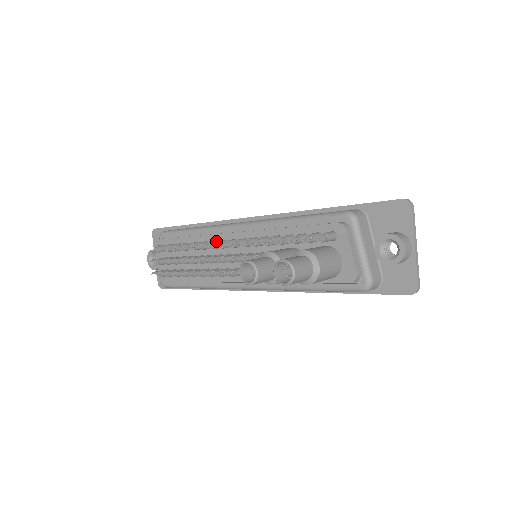
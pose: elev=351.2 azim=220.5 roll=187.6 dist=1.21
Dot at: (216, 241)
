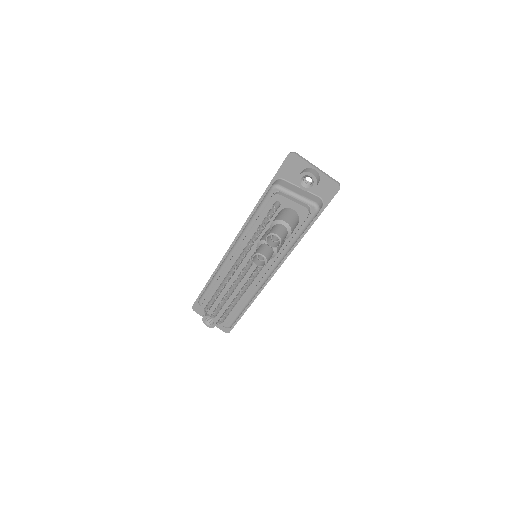
Dot at: (230, 270)
